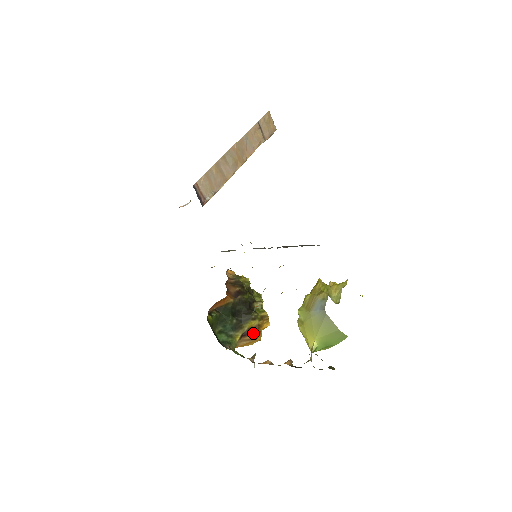
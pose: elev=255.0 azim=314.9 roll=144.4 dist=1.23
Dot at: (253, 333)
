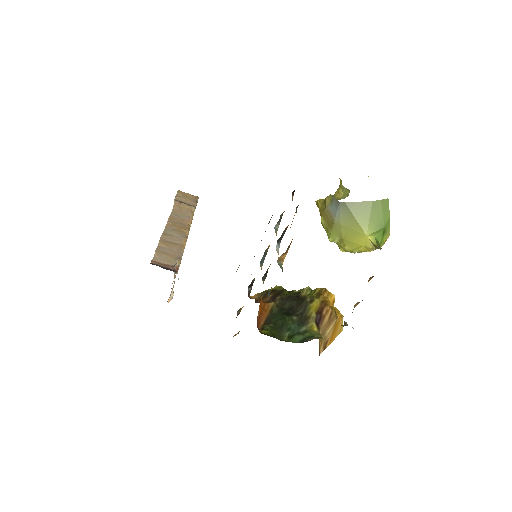
Dot at: (325, 313)
